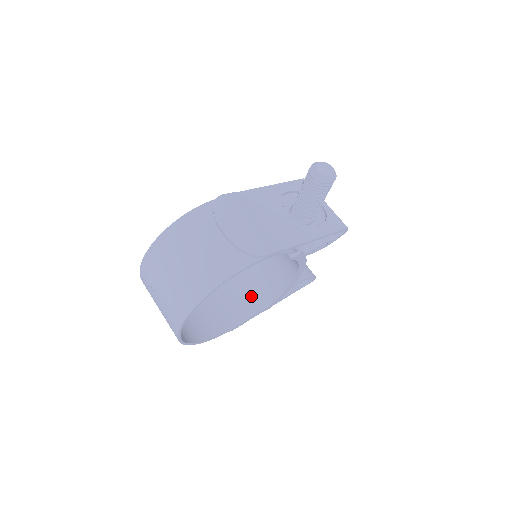
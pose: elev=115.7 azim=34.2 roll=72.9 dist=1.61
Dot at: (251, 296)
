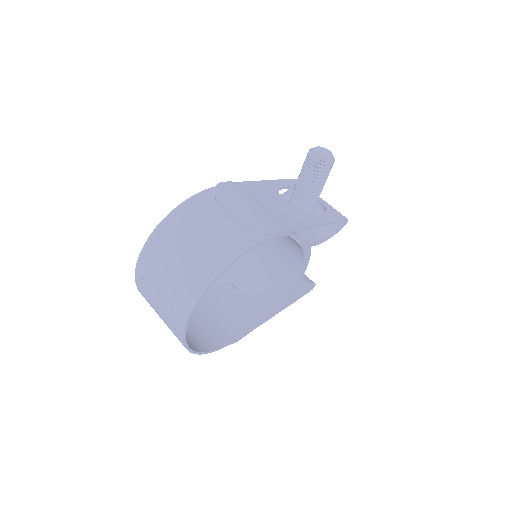
Dot at: (251, 305)
